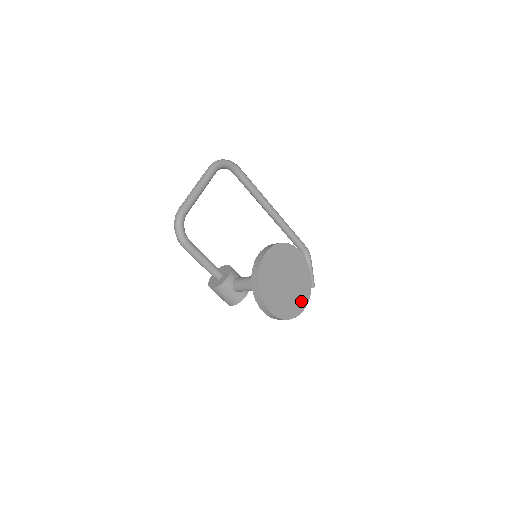
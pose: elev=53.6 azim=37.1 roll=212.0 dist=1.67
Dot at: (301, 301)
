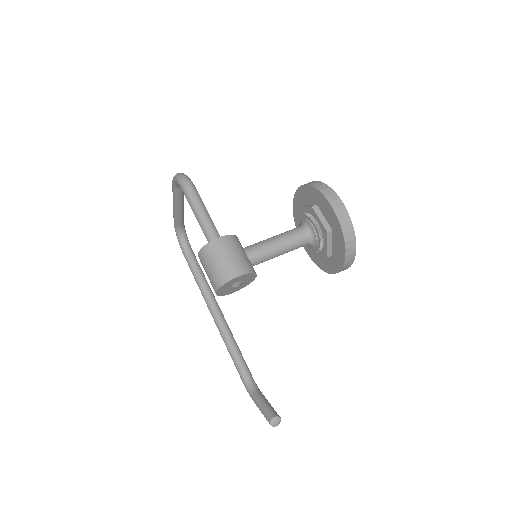
Dot at: occluded
